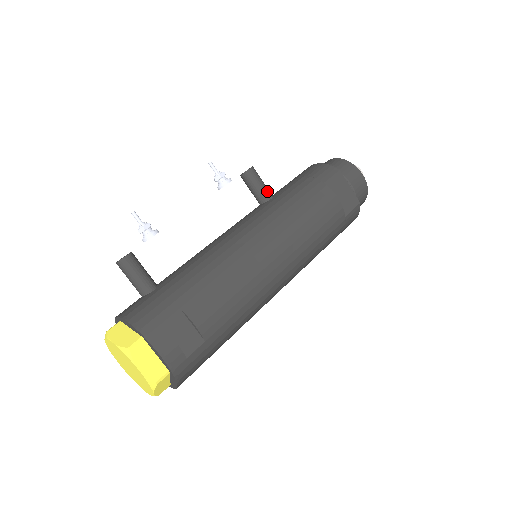
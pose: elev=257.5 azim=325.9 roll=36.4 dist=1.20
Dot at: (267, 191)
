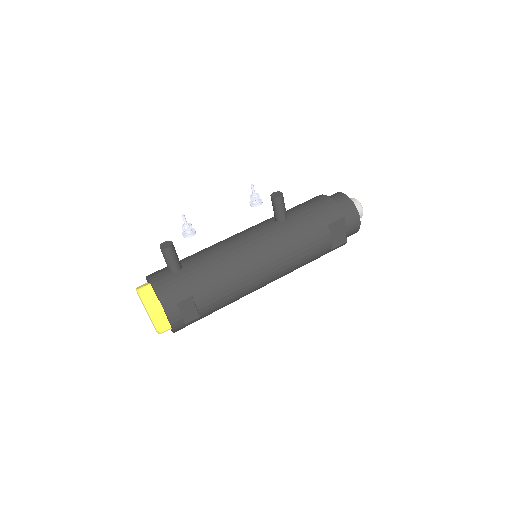
Dot at: (285, 215)
